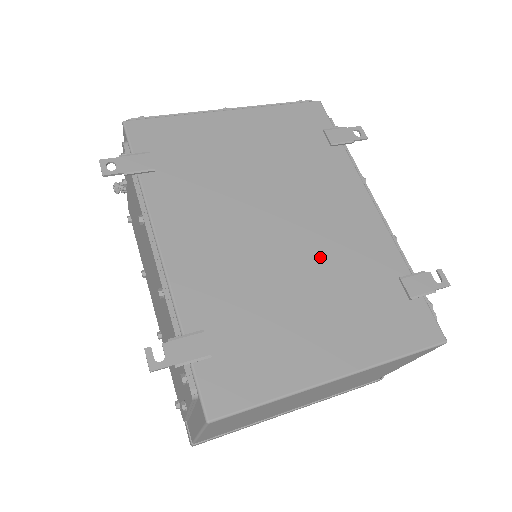
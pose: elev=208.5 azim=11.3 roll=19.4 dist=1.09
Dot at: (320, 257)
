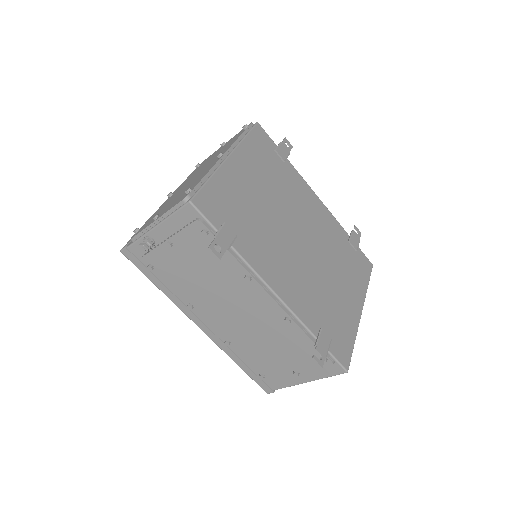
Dot at: (323, 249)
